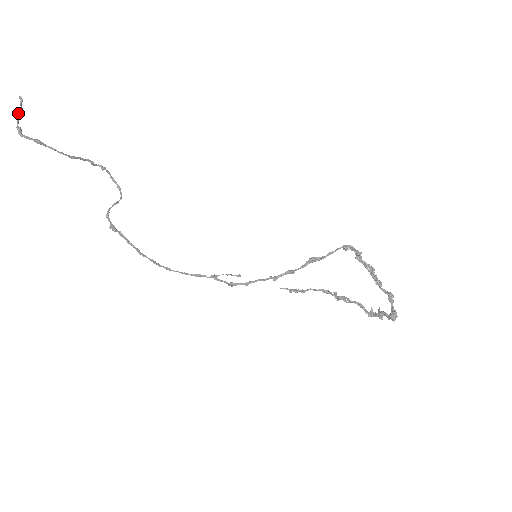
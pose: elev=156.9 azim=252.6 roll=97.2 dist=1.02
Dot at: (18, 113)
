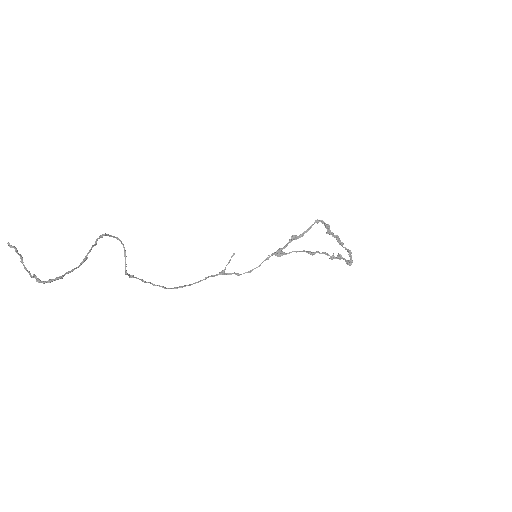
Dot at: occluded
